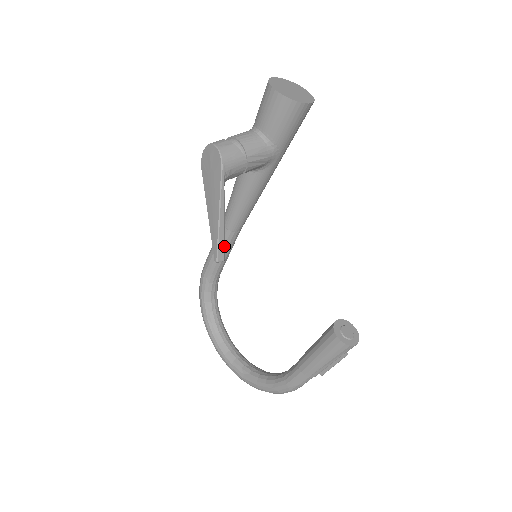
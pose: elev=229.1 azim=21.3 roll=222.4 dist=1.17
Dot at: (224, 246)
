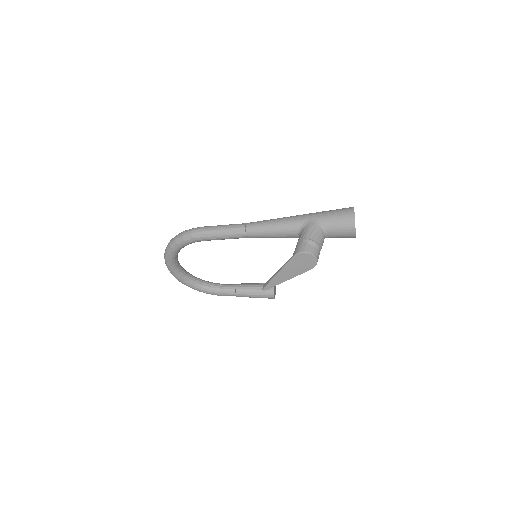
Dot at: occluded
